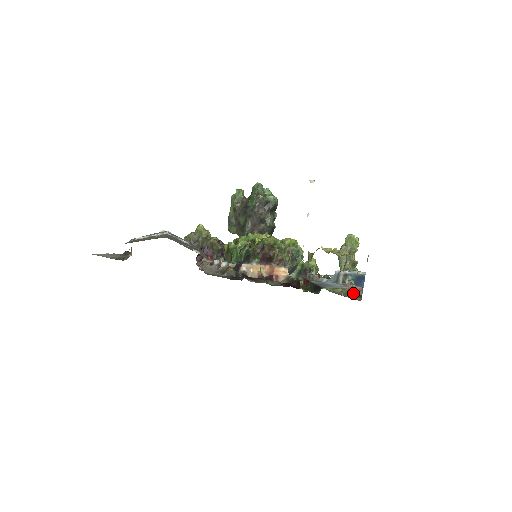
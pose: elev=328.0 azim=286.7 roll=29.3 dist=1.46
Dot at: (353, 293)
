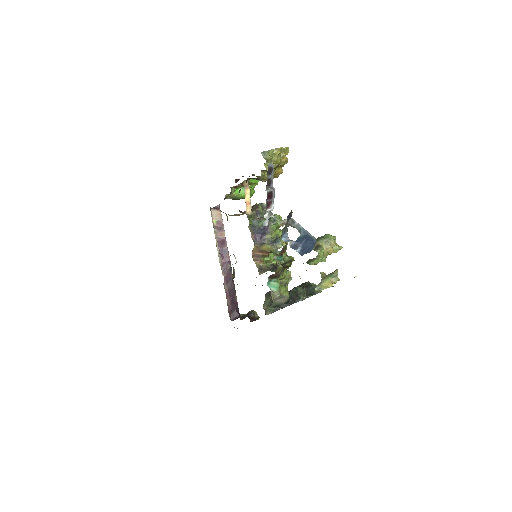
Dot at: (263, 154)
